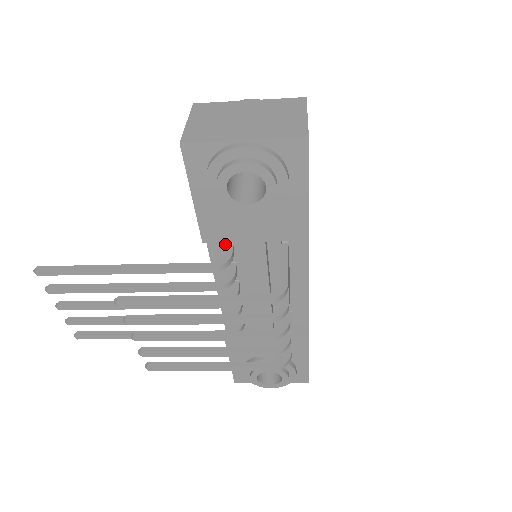
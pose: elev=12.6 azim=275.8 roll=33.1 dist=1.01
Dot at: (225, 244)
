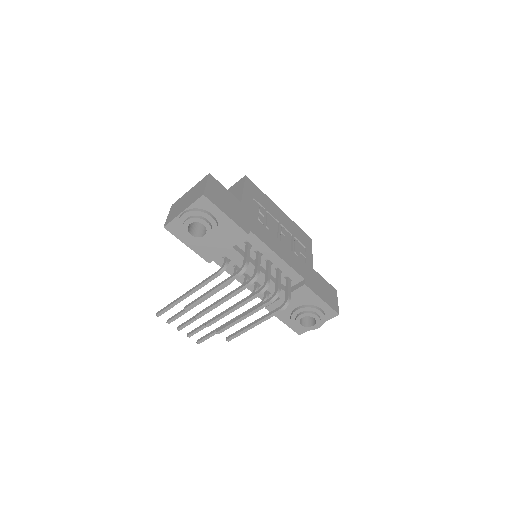
Dot at: (223, 258)
